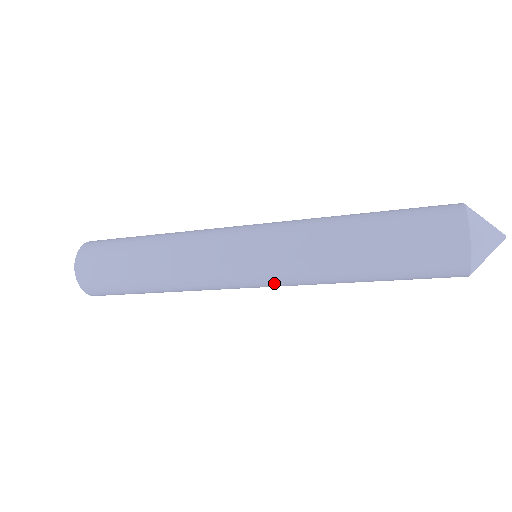
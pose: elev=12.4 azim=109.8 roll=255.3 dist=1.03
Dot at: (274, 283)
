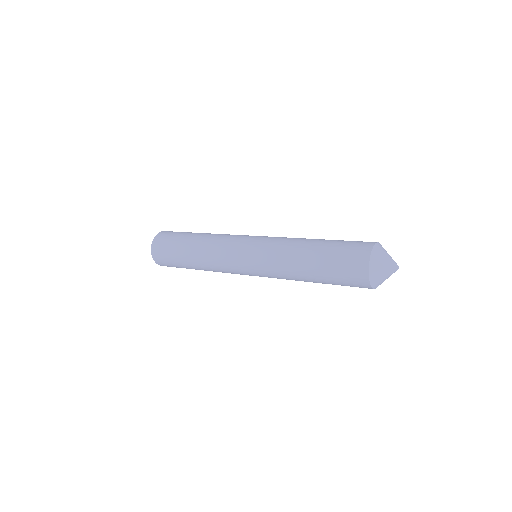
Dot at: (261, 274)
